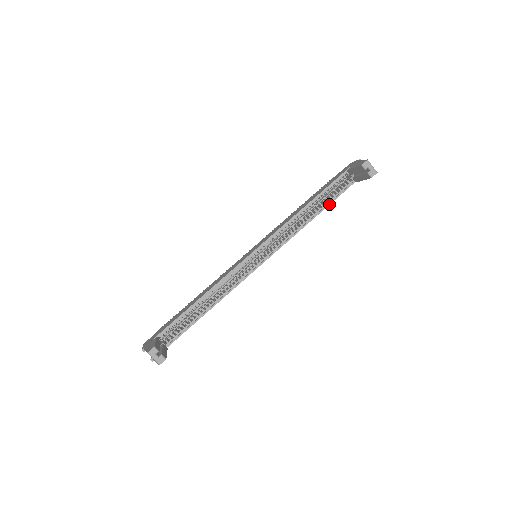
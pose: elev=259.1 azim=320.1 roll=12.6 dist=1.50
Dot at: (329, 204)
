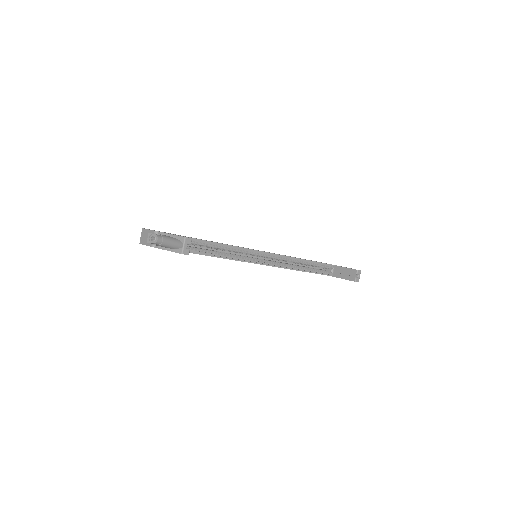
Dot at: (313, 272)
